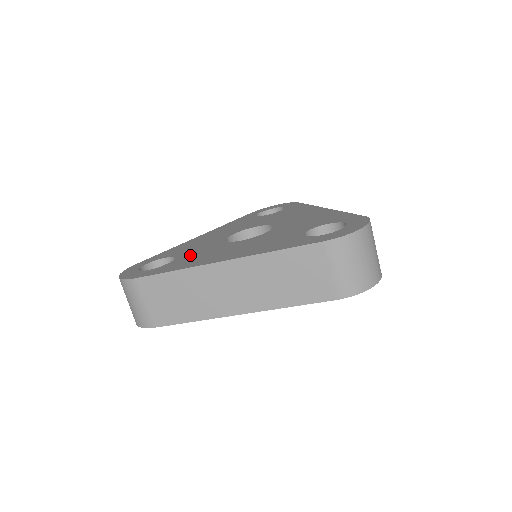
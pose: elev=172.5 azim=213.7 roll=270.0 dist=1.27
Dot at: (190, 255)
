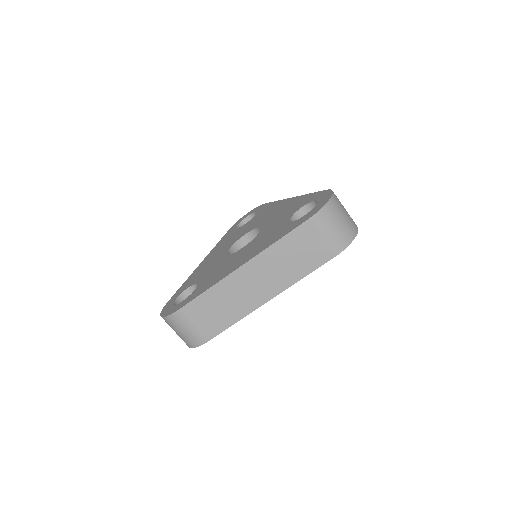
Dot at: (209, 276)
